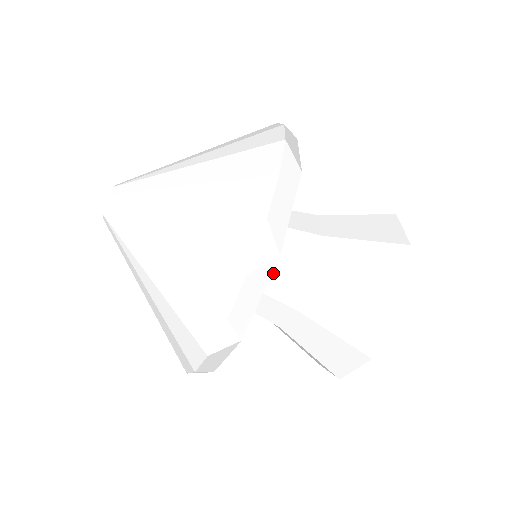
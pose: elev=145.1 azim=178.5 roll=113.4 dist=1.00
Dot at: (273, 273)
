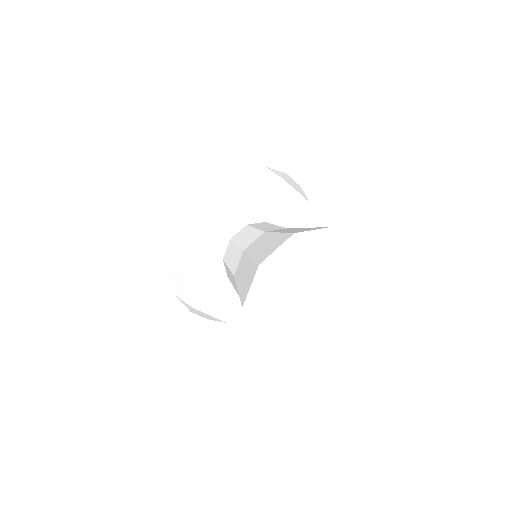
Dot at: (232, 251)
